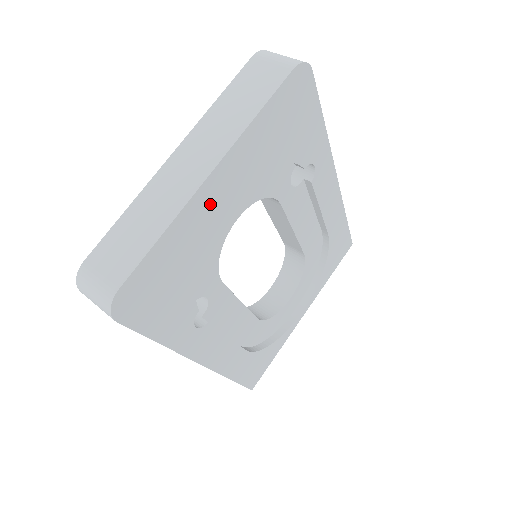
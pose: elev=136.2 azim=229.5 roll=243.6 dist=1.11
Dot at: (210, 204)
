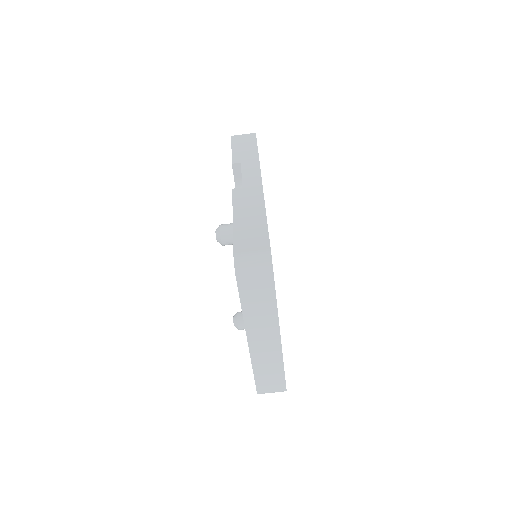
Dot at: occluded
